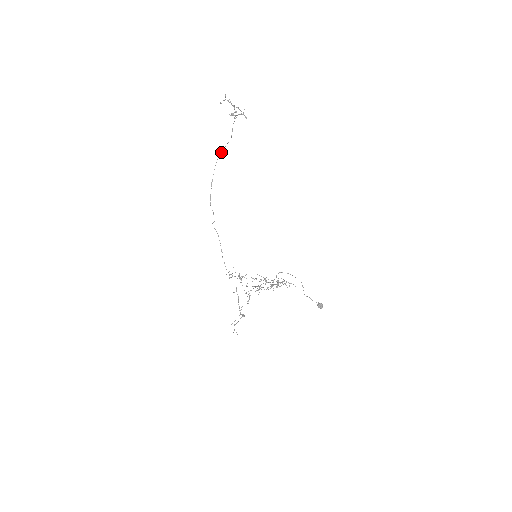
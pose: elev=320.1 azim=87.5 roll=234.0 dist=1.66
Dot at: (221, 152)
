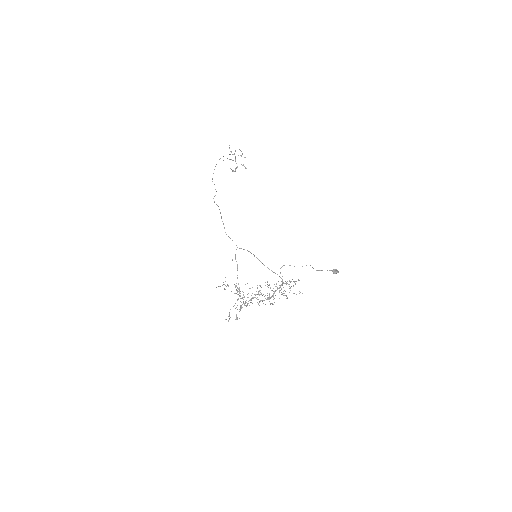
Dot at: occluded
